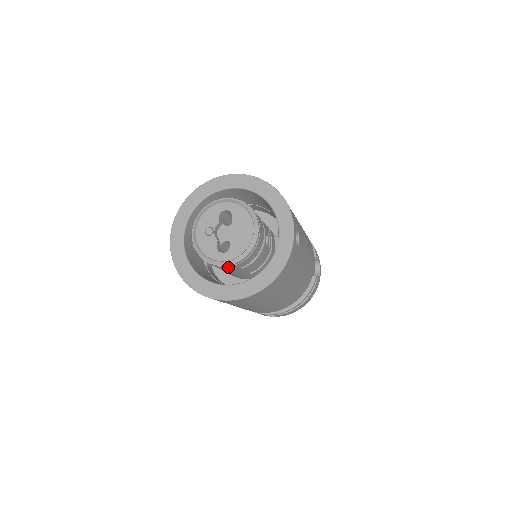
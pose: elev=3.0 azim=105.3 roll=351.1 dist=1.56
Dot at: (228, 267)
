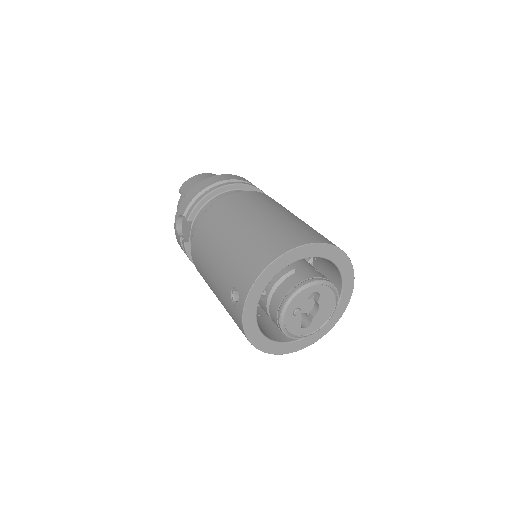
Dot at: occluded
